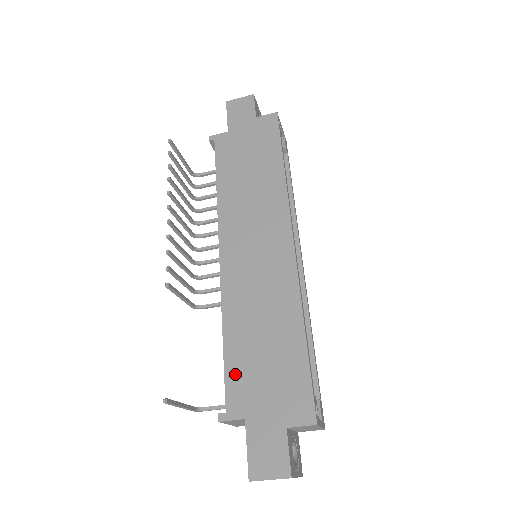
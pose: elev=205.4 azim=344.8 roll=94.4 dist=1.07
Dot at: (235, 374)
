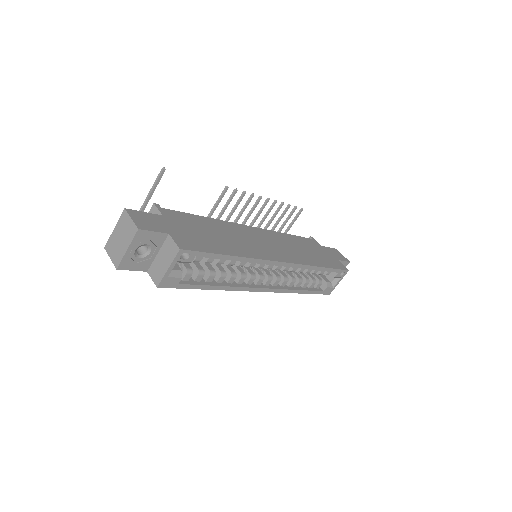
Dot at: (187, 217)
